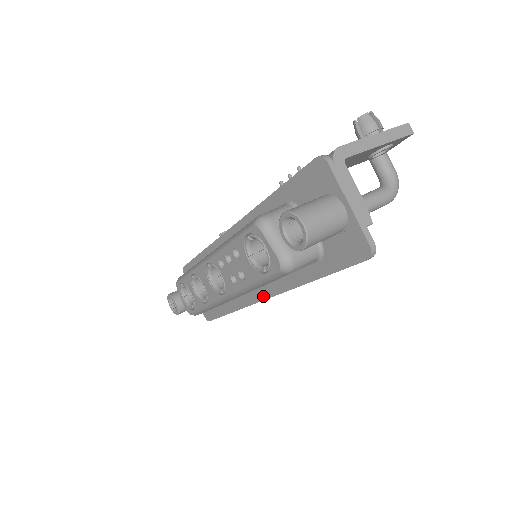
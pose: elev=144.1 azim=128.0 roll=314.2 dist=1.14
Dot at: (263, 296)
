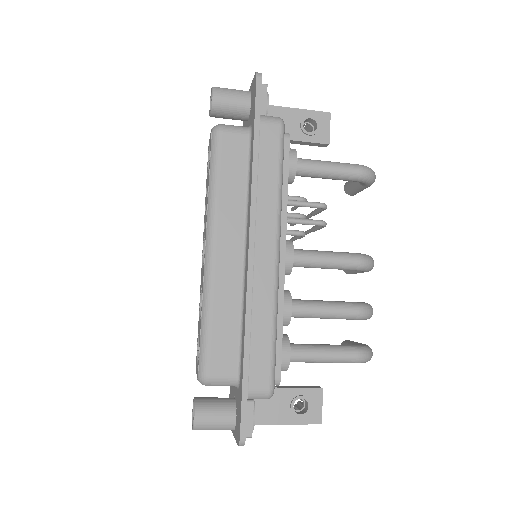
Dot at: (248, 247)
